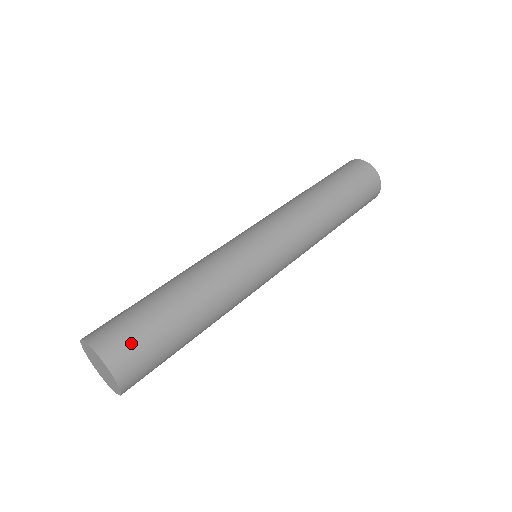
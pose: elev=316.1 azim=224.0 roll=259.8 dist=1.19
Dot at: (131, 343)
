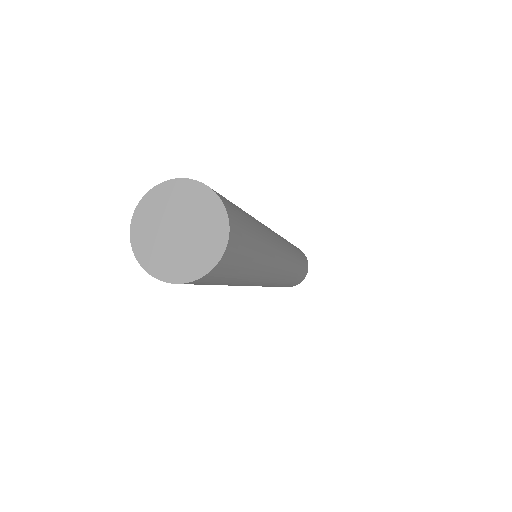
Dot at: (242, 231)
